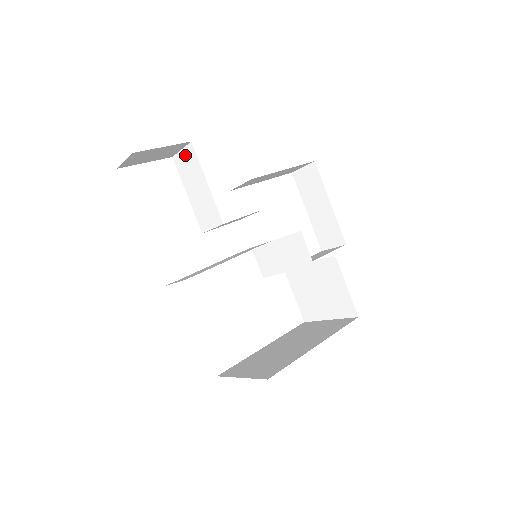
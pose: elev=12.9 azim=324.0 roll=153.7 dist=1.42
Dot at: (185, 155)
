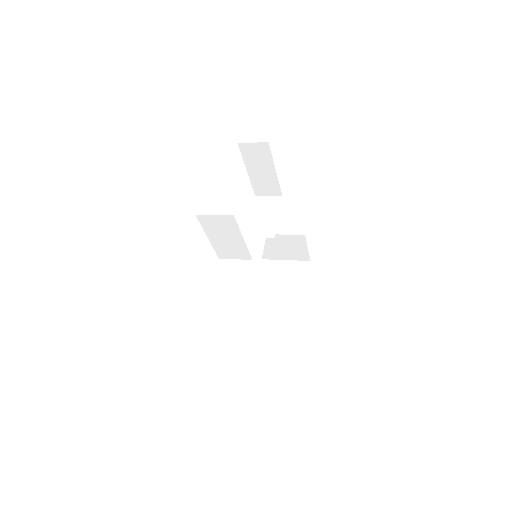
Dot at: (219, 219)
